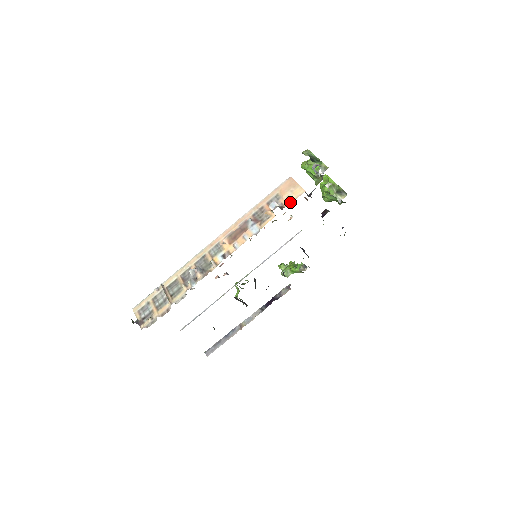
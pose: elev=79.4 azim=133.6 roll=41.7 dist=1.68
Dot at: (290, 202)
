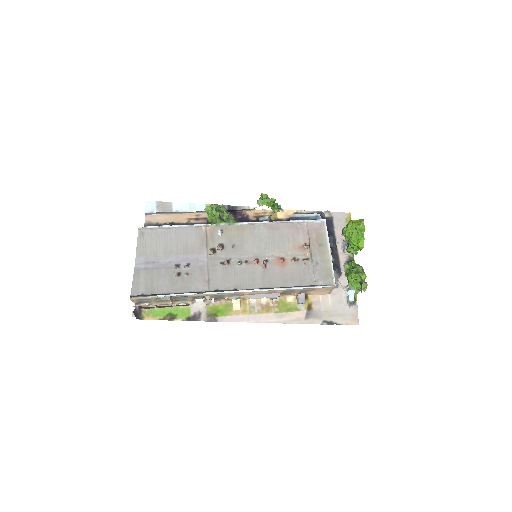
Dot at: (314, 295)
